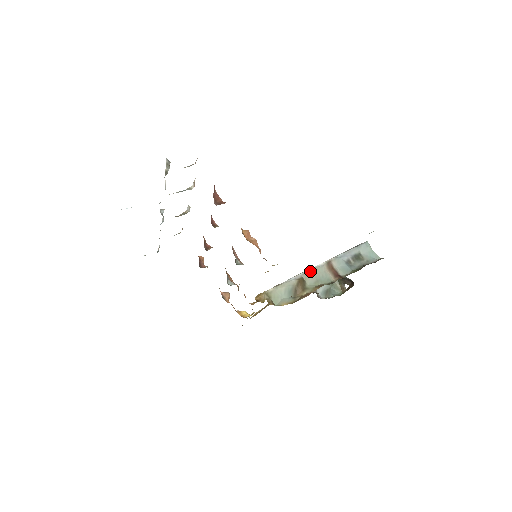
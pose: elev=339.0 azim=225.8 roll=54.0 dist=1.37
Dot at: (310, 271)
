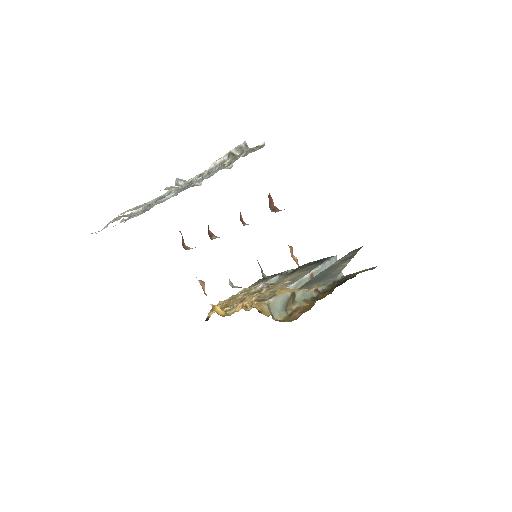
Dot at: (299, 283)
